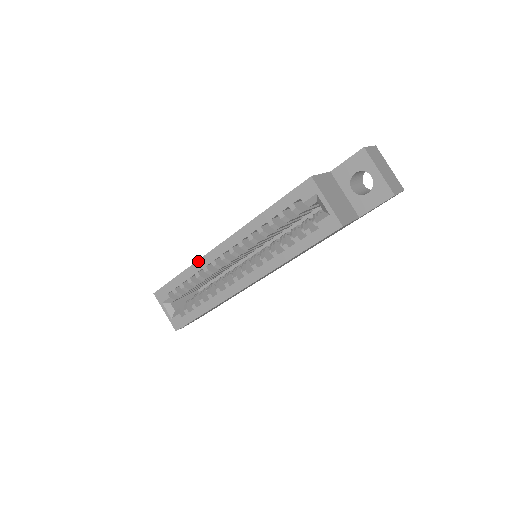
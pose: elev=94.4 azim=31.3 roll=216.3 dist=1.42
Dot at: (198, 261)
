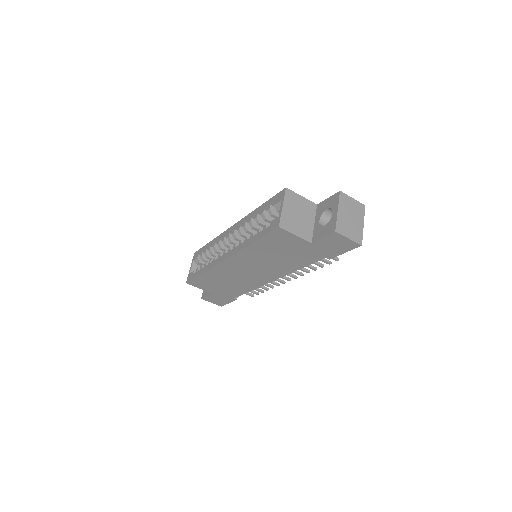
Dot at: (219, 235)
